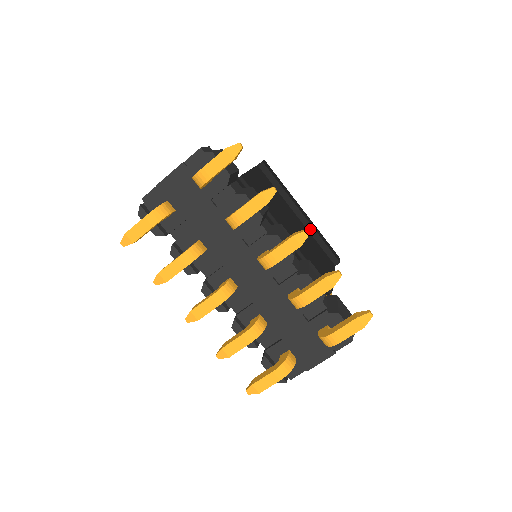
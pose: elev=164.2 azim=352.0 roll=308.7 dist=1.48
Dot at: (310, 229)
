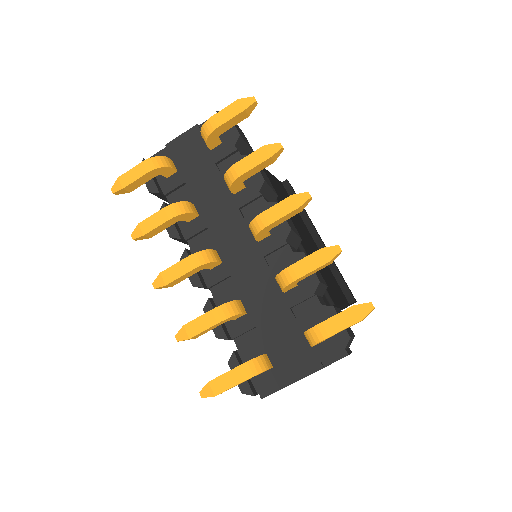
Dot at: occluded
